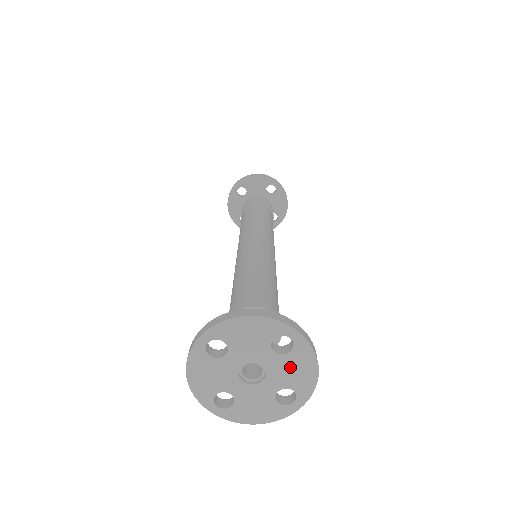
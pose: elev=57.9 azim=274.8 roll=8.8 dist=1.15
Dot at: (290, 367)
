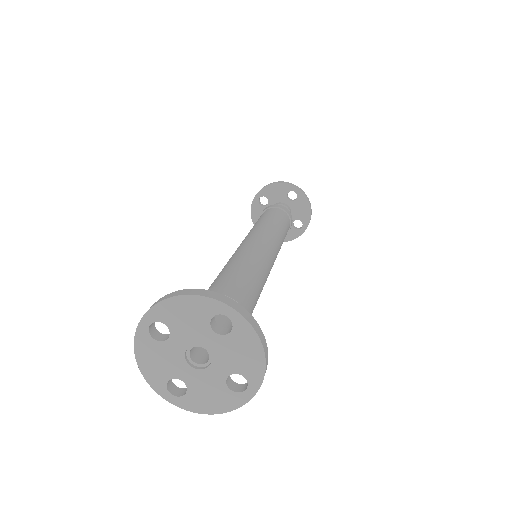
Dot at: (234, 349)
